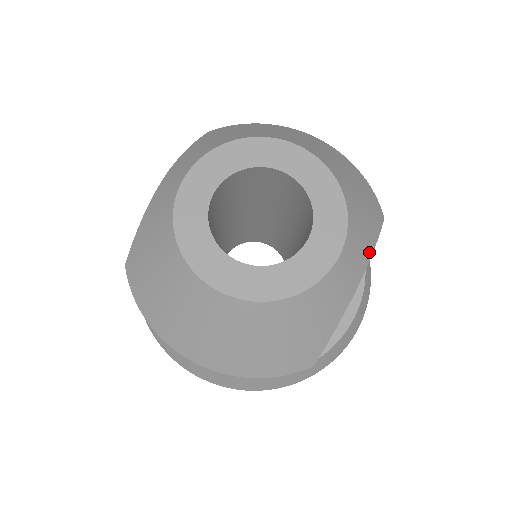
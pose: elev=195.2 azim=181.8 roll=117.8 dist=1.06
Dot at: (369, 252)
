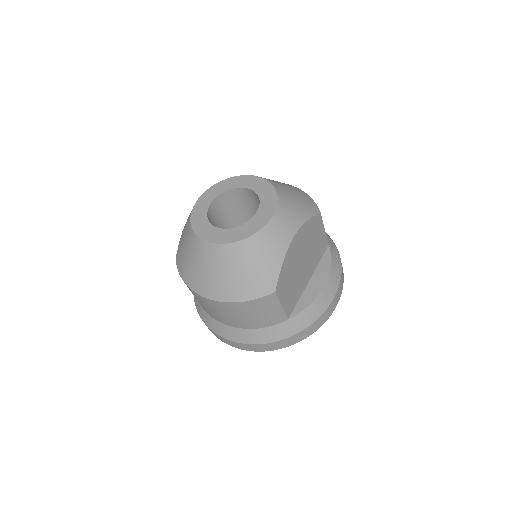
Dot at: (300, 222)
